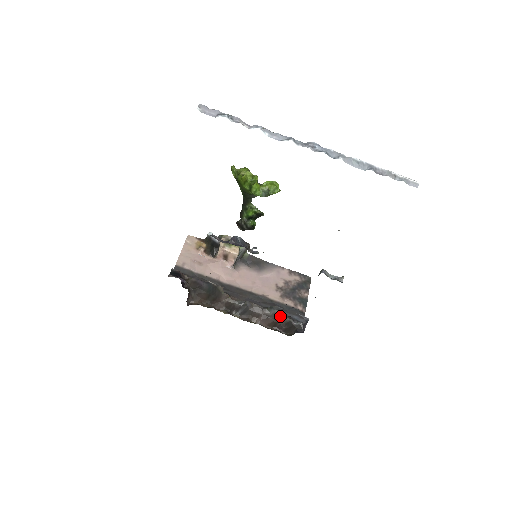
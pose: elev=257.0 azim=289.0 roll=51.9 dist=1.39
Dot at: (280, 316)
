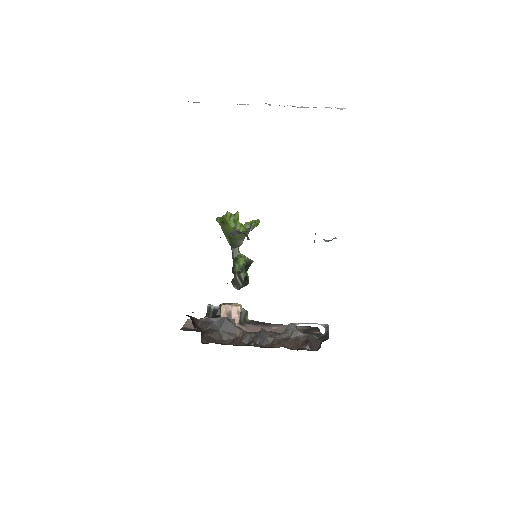
Dot at: (300, 333)
